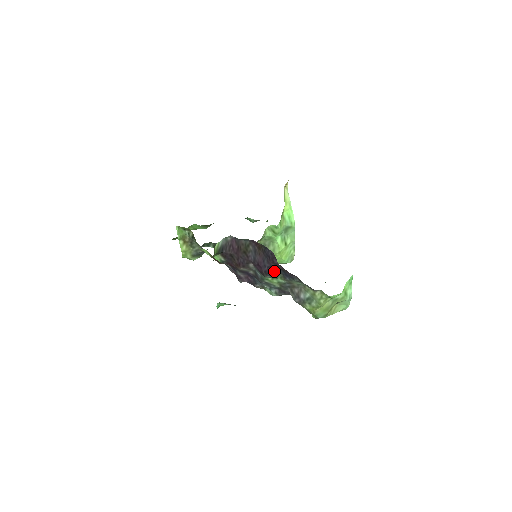
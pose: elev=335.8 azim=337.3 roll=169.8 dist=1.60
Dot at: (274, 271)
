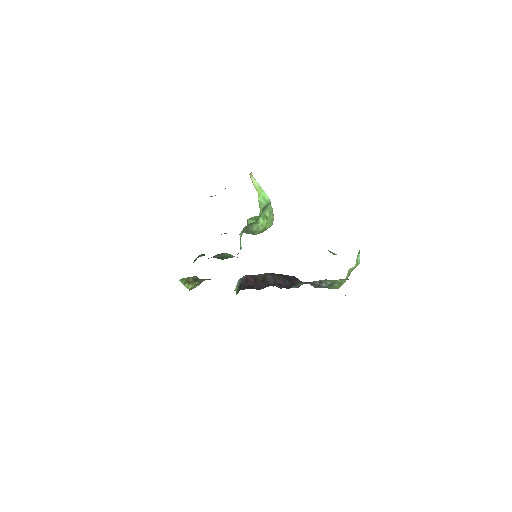
Dot at: (296, 283)
